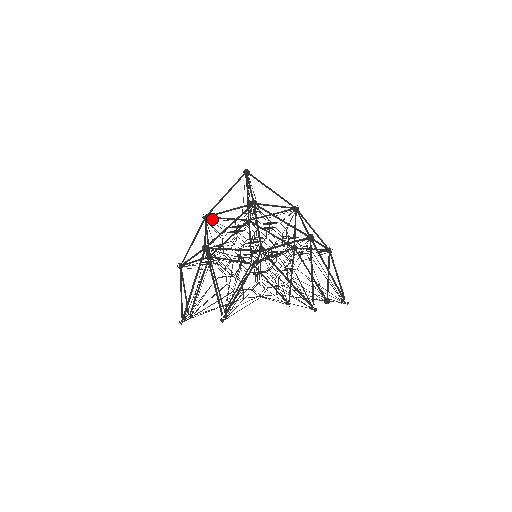
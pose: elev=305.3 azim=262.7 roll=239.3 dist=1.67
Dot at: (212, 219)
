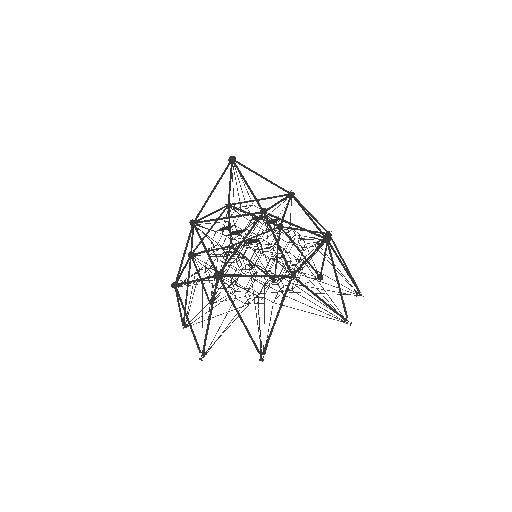
Dot at: occluded
